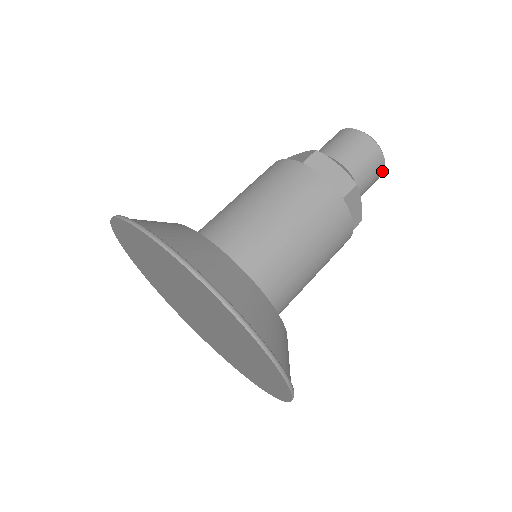
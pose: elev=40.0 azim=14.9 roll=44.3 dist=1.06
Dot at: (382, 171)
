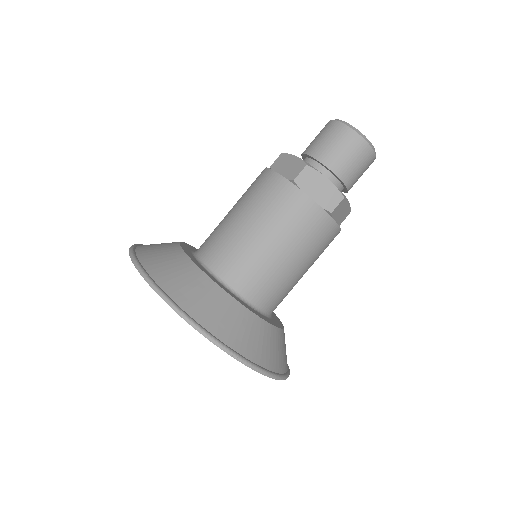
Dot at: (363, 144)
